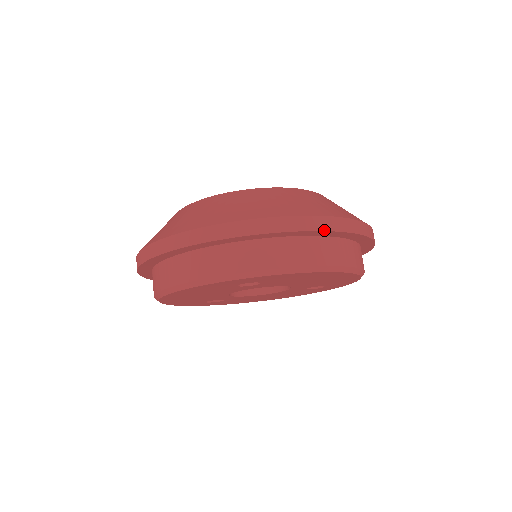
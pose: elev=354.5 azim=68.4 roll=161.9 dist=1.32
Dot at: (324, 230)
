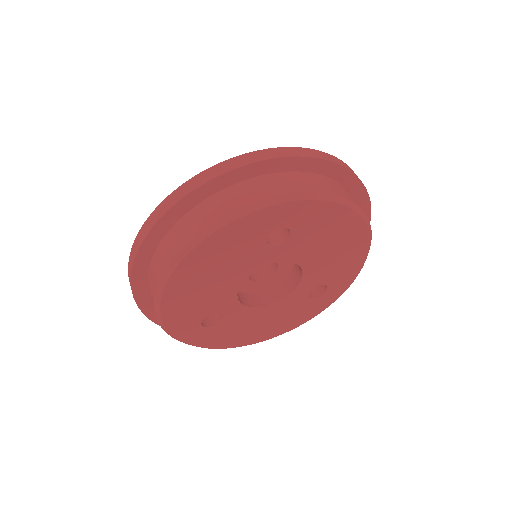
Dot at: (346, 168)
